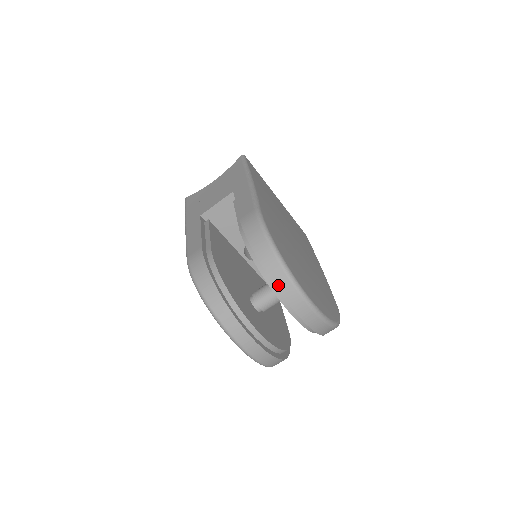
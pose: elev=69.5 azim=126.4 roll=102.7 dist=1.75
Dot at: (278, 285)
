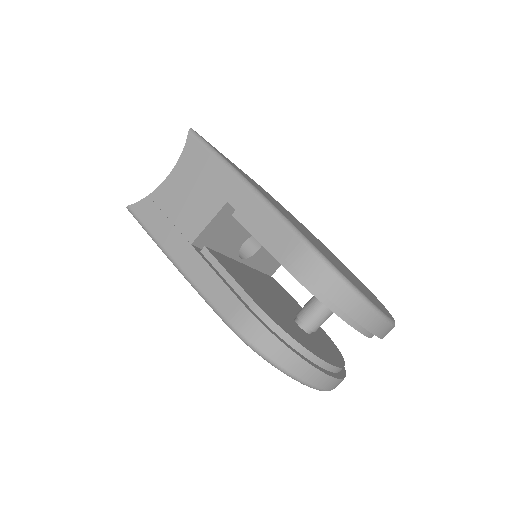
Dot at: (365, 324)
